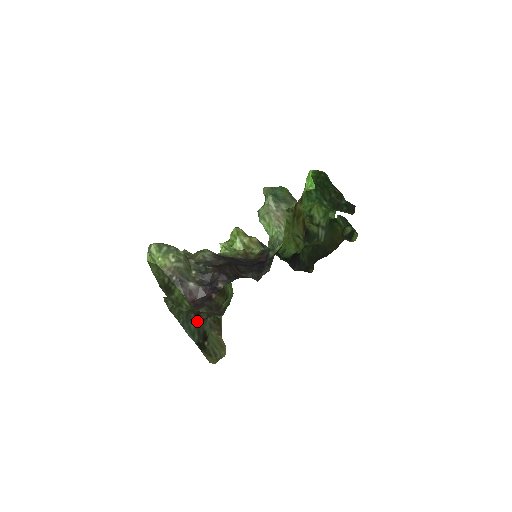
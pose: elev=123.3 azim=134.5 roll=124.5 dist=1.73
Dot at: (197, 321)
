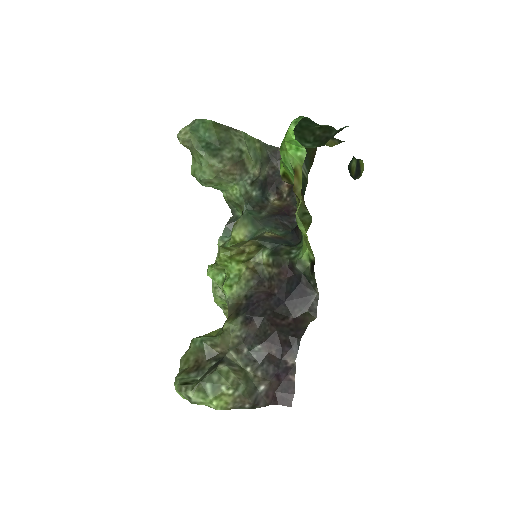
Dot at: occluded
